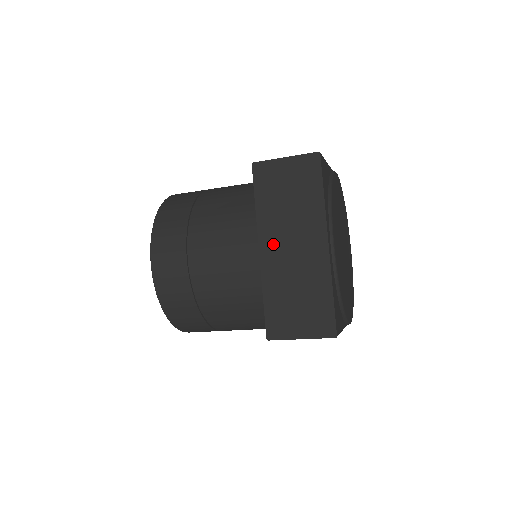
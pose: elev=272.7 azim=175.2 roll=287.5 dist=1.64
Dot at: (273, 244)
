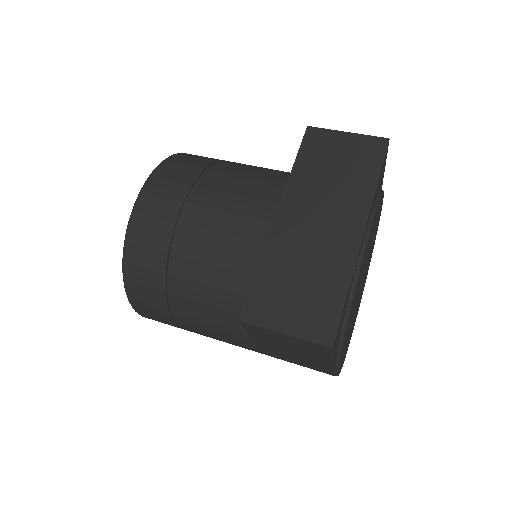
Dot at: (296, 213)
